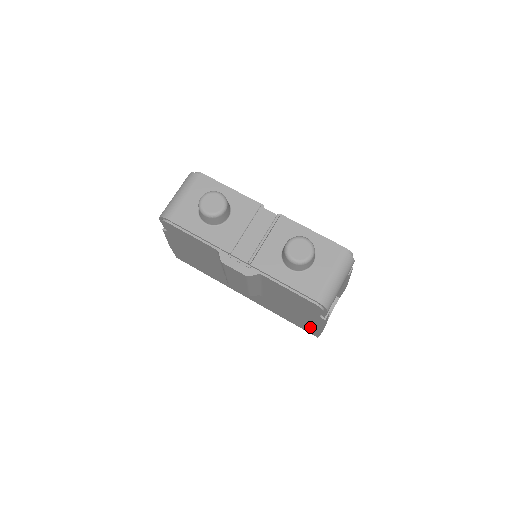
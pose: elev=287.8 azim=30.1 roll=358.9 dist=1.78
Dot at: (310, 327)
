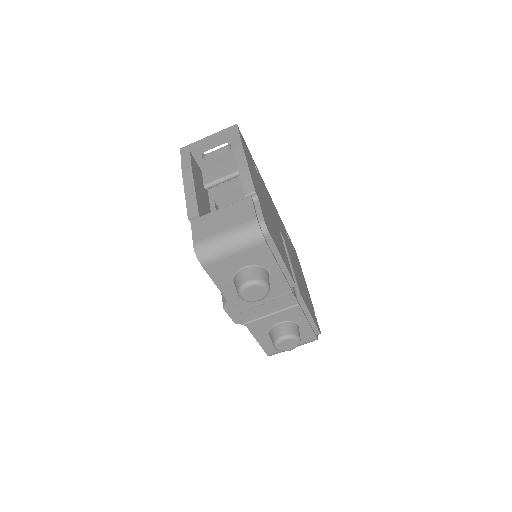
Dot at: occluded
